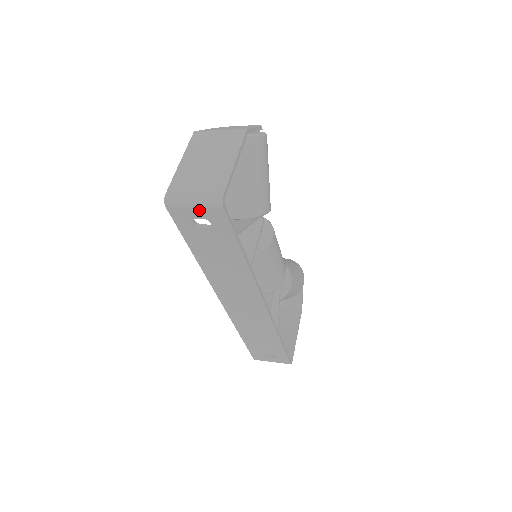
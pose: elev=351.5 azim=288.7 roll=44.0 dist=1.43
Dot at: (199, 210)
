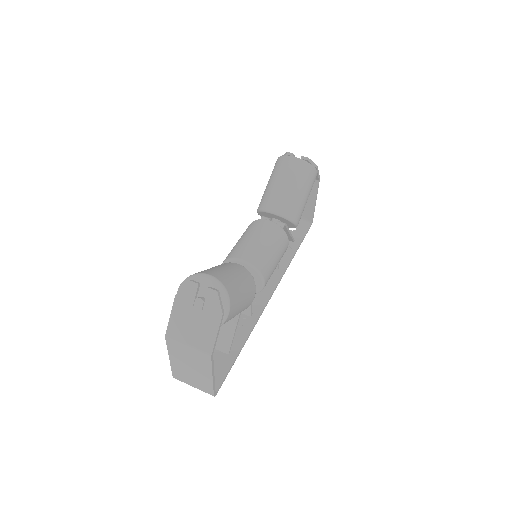
Dot at: occluded
